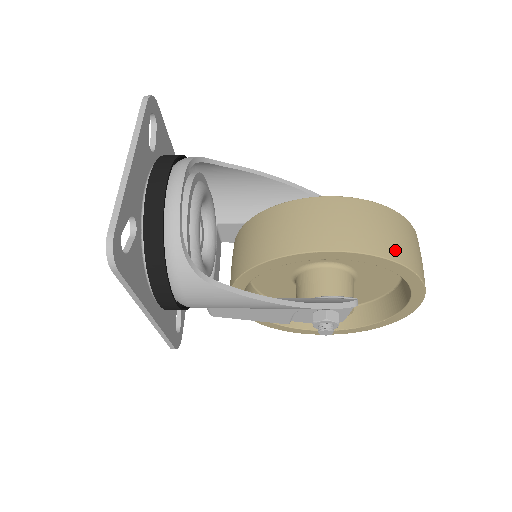
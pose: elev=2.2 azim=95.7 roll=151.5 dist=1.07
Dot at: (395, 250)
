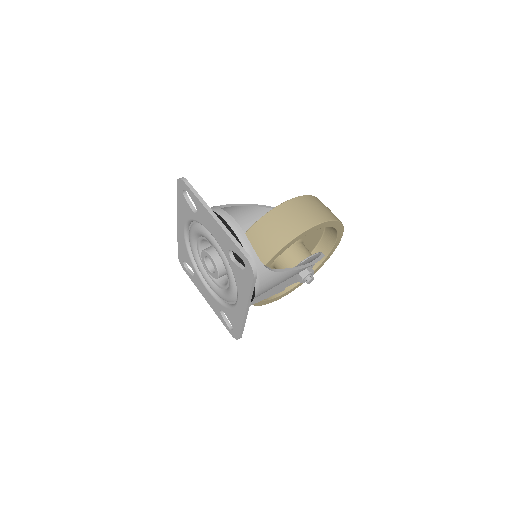
Dot at: (332, 215)
